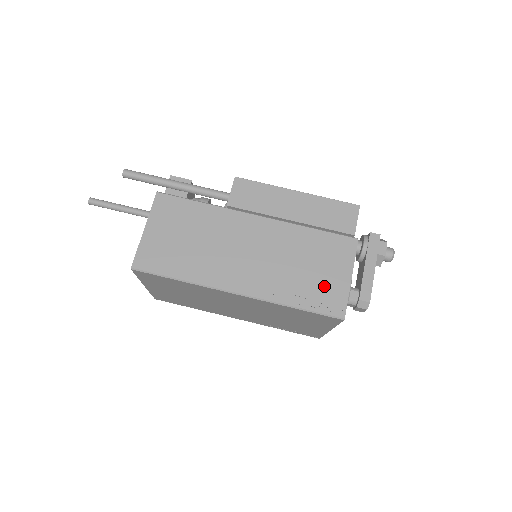
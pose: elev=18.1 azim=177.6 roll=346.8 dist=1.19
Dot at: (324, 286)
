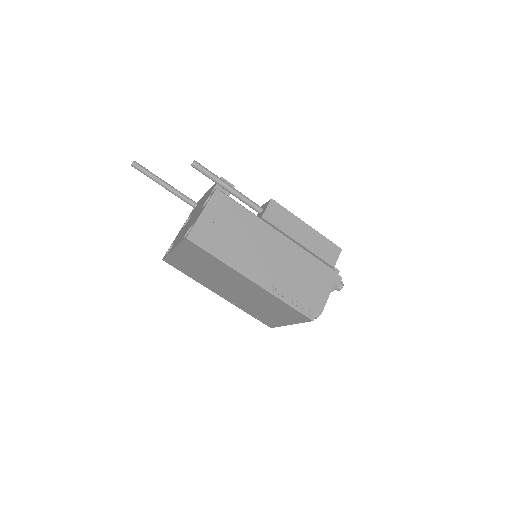
Dot at: (307, 295)
